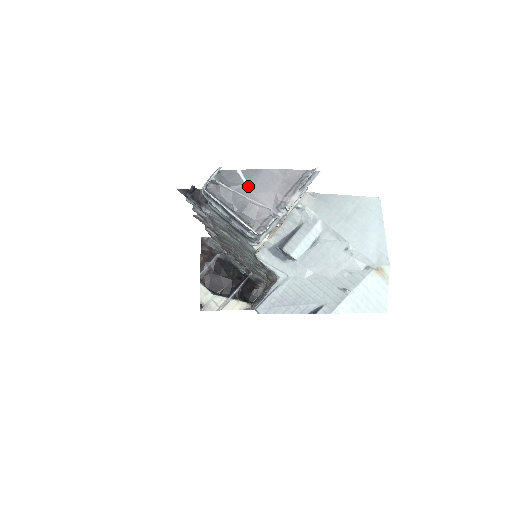
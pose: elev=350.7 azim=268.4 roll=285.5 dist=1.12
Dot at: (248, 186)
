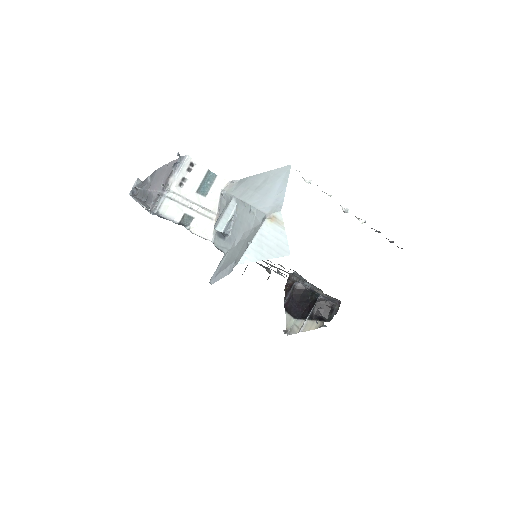
Dot at: (150, 183)
